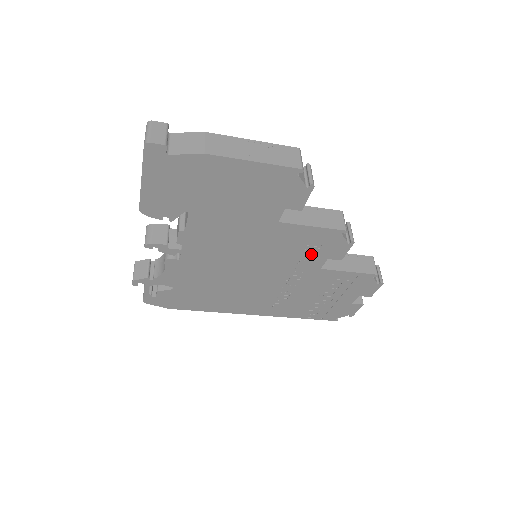
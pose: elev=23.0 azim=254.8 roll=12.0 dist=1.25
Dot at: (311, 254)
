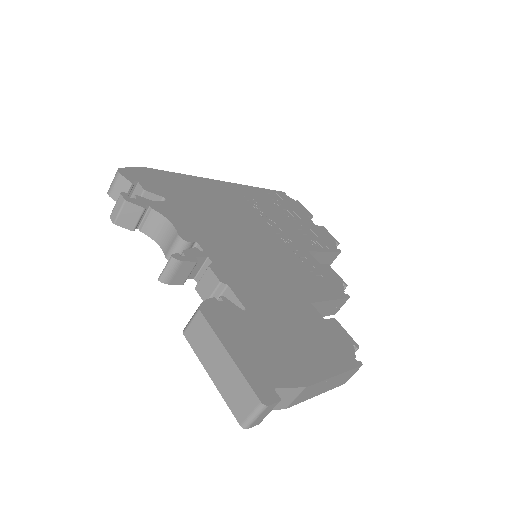
Dot at: occluded
